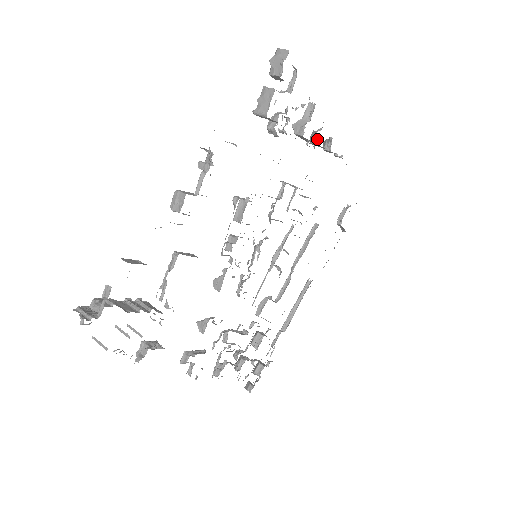
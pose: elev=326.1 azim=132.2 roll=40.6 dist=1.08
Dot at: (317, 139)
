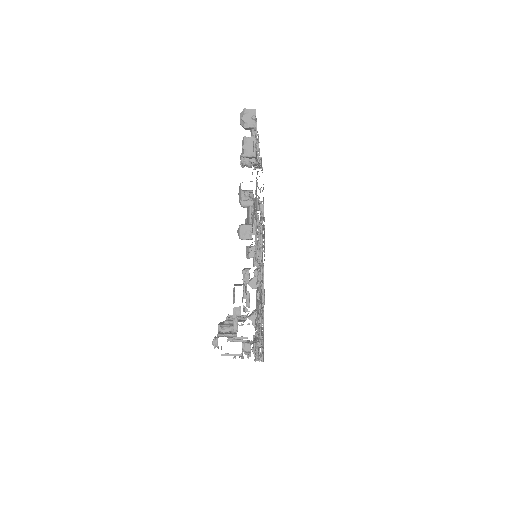
Dot at: occluded
